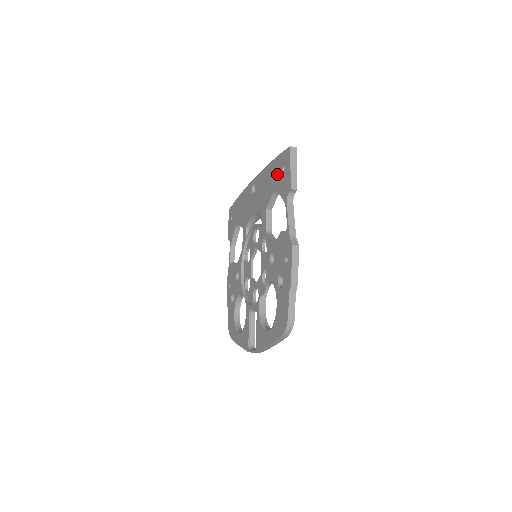
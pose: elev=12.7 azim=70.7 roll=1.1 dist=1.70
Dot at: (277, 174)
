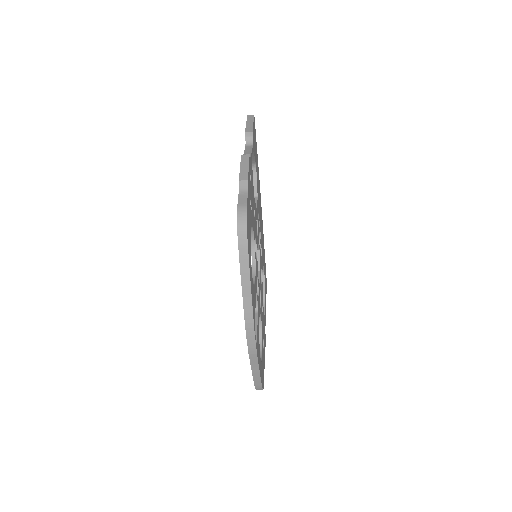
Dot at: occluded
